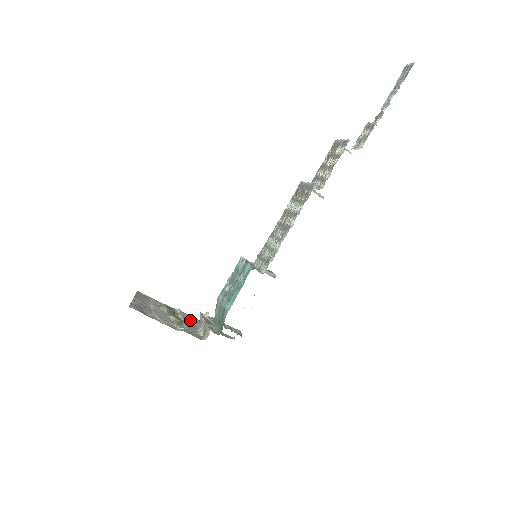
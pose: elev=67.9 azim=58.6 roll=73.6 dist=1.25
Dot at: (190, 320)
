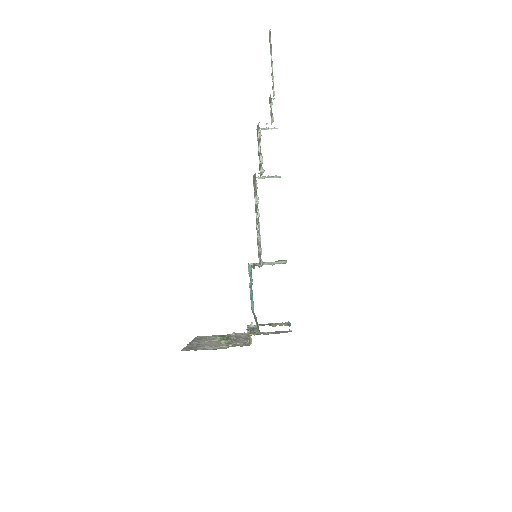
Dot at: (243, 336)
